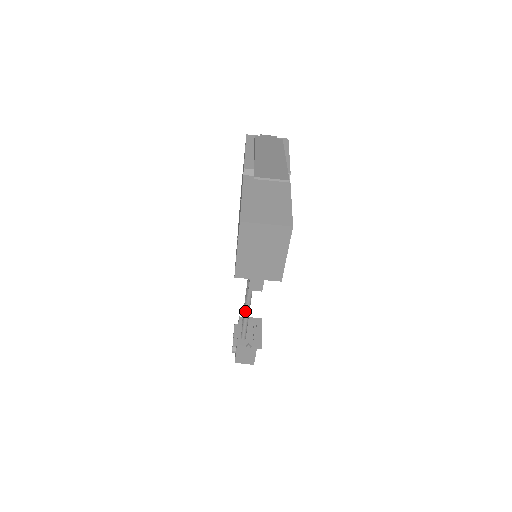
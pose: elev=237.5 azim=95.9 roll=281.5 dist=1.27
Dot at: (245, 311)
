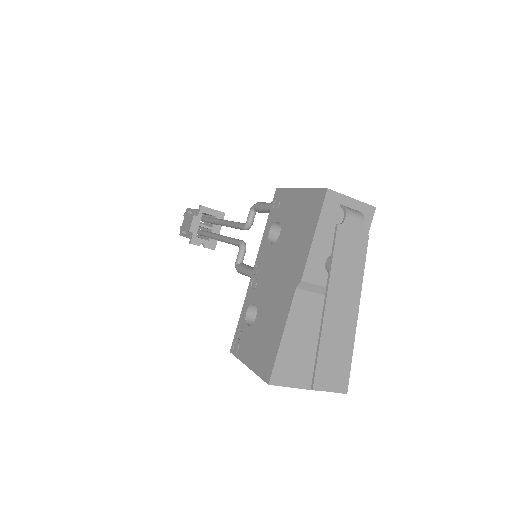
Dot at: (213, 238)
